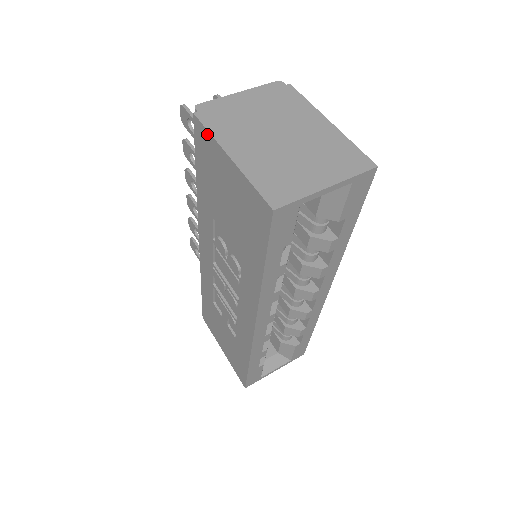
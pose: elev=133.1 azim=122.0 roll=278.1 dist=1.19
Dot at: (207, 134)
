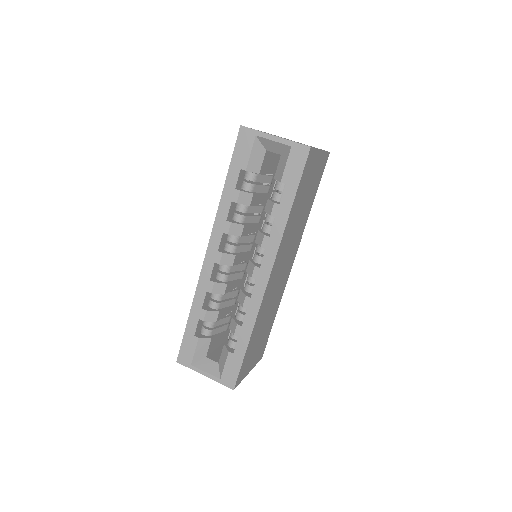
Dot at: occluded
